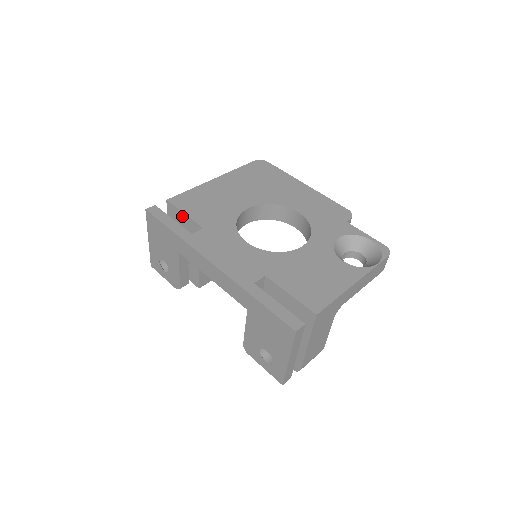
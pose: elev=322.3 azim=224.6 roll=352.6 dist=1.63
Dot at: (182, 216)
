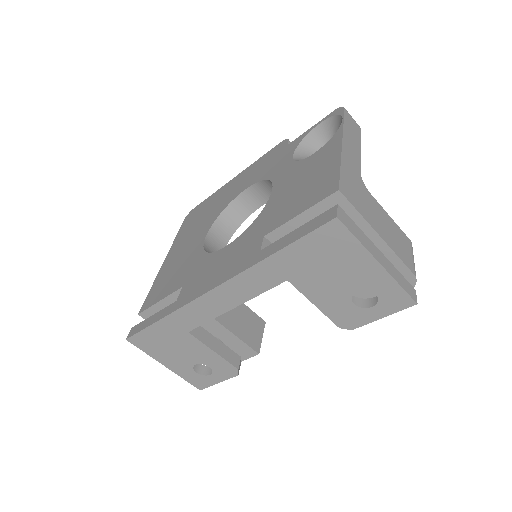
Dot at: (161, 307)
